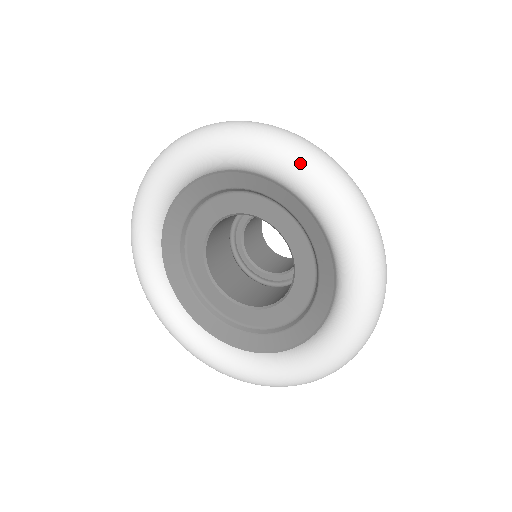
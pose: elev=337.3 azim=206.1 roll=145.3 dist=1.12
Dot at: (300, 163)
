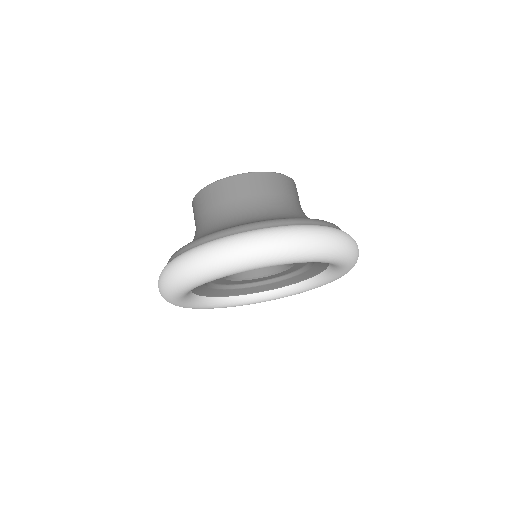
Dot at: (327, 257)
